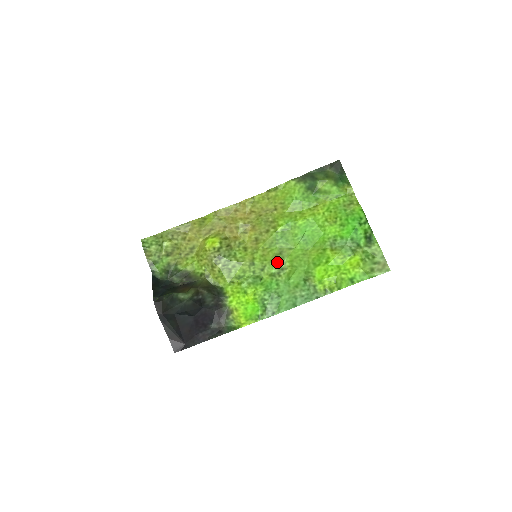
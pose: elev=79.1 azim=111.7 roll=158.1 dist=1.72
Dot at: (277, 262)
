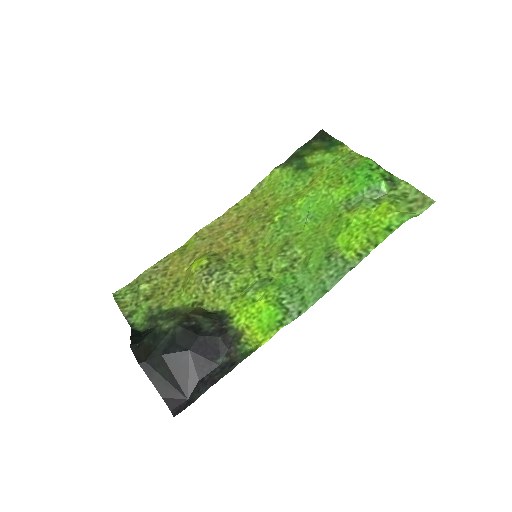
Dot at: (285, 254)
